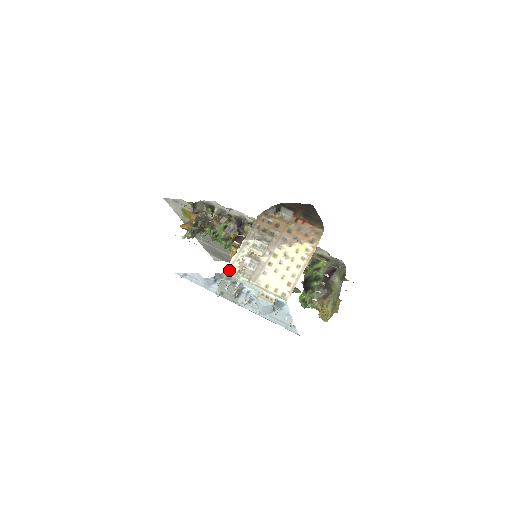
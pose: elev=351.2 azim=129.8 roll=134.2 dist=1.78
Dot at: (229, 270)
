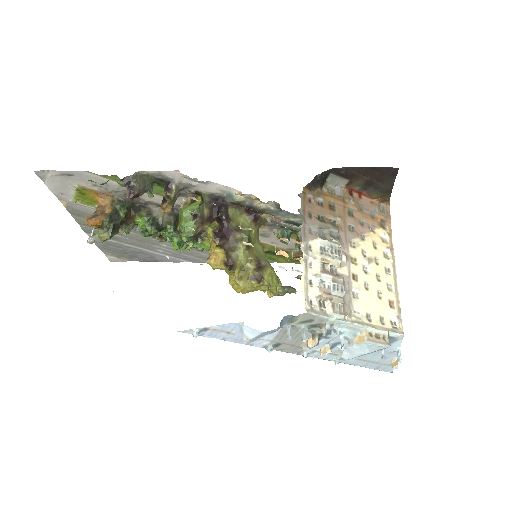
Dot at: (308, 306)
